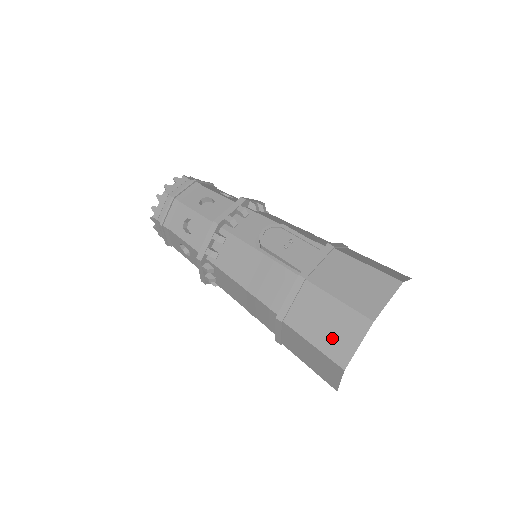
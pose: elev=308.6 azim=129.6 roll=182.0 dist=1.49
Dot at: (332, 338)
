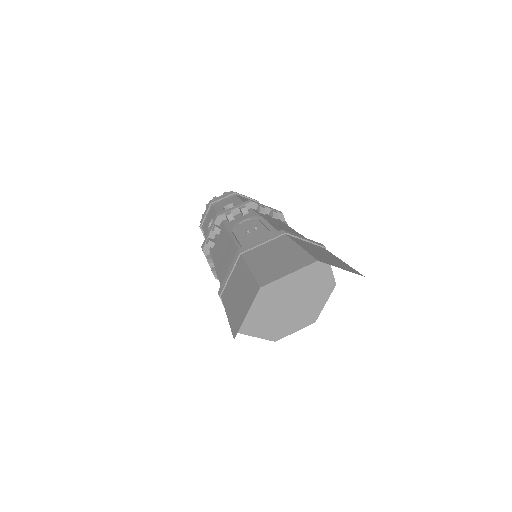
Dot at: (237, 308)
